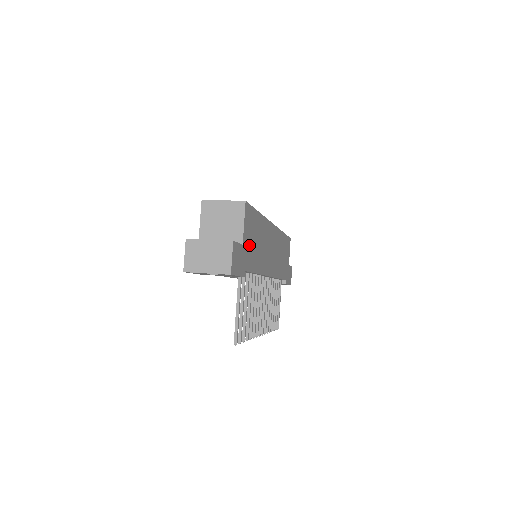
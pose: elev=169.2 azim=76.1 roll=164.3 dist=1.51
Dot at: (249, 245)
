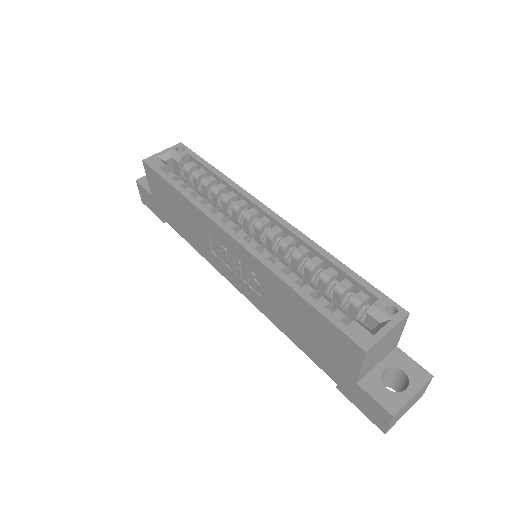
Dot at: occluded
